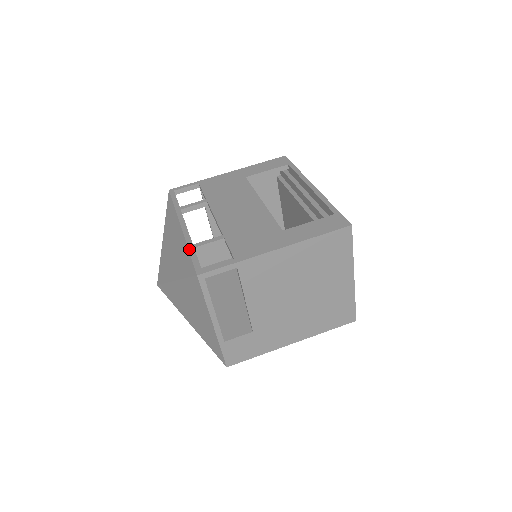
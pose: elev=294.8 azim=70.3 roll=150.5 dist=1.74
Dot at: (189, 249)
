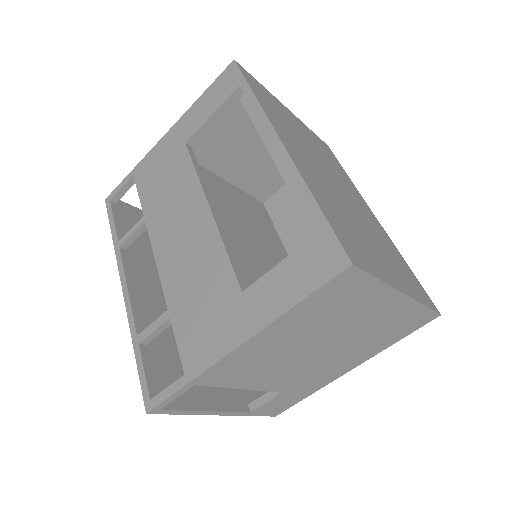
Dot at: (133, 348)
